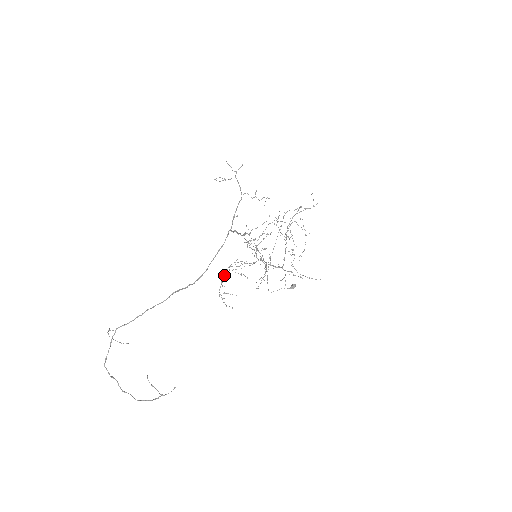
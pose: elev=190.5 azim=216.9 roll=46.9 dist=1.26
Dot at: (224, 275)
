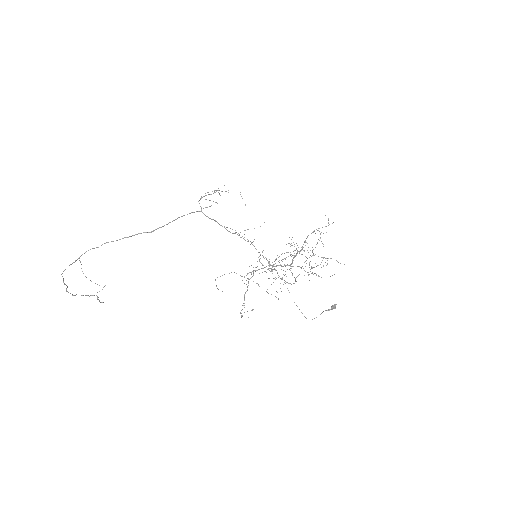
Dot at: (244, 296)
